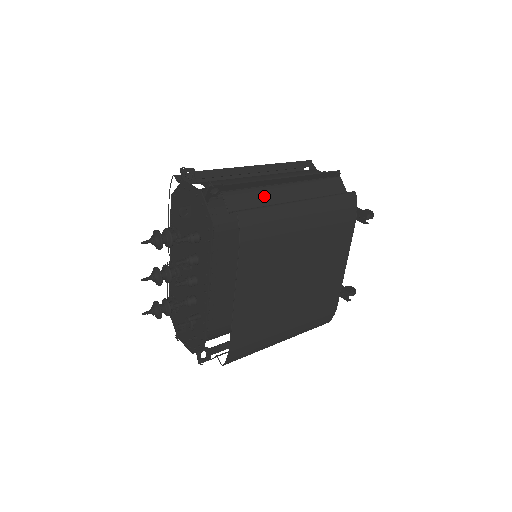
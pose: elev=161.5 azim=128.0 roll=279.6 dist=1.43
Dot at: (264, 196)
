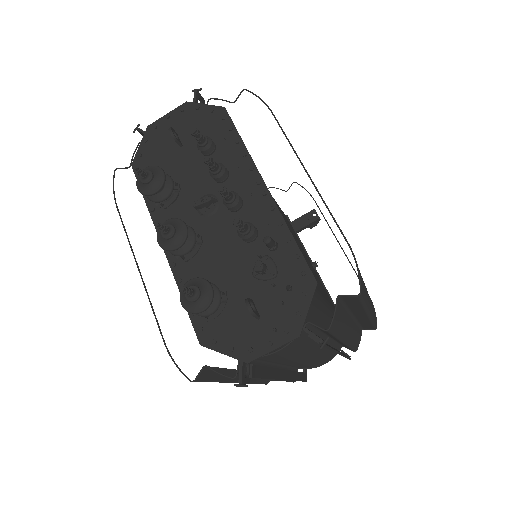
Dot at: occluded
